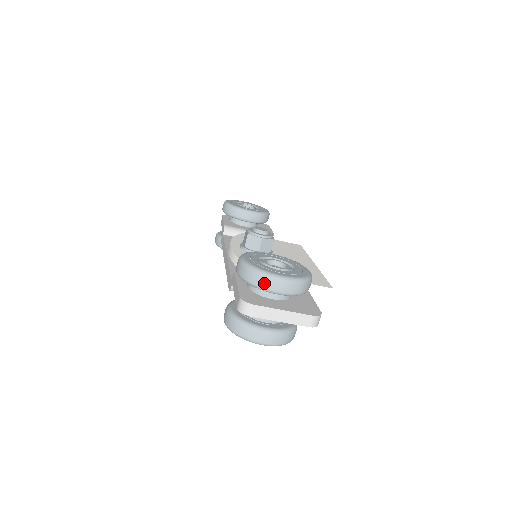
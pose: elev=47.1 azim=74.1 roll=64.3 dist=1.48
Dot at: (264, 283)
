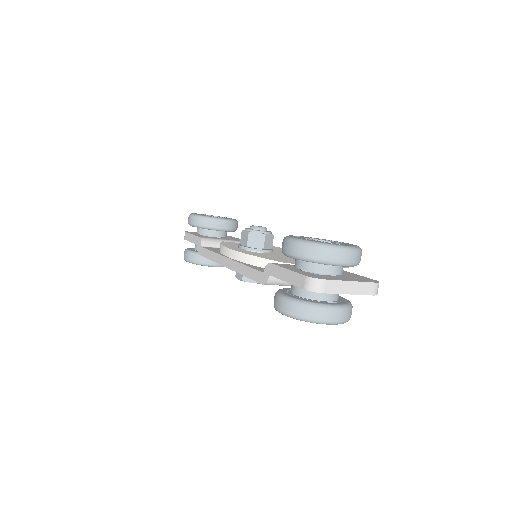
Dot at: (330, 256)
